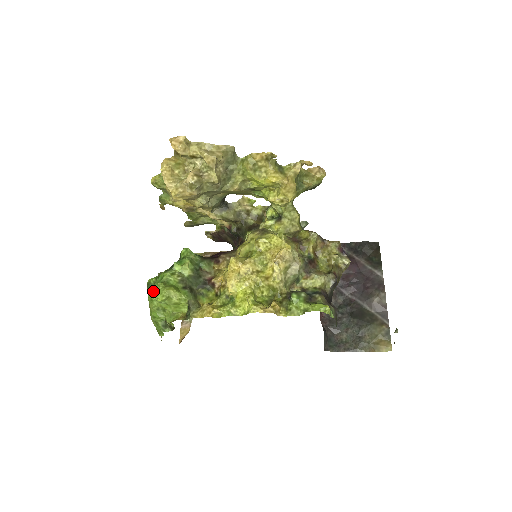
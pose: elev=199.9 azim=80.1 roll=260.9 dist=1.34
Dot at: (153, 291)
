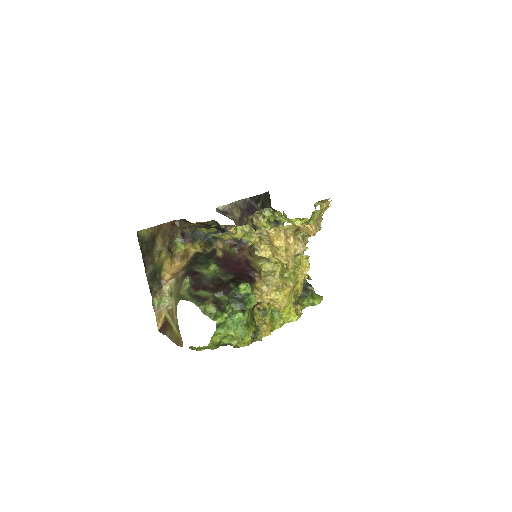
Dot at: (236, 334)
